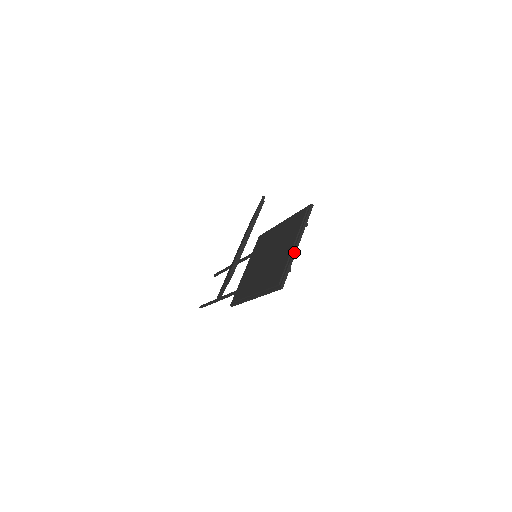
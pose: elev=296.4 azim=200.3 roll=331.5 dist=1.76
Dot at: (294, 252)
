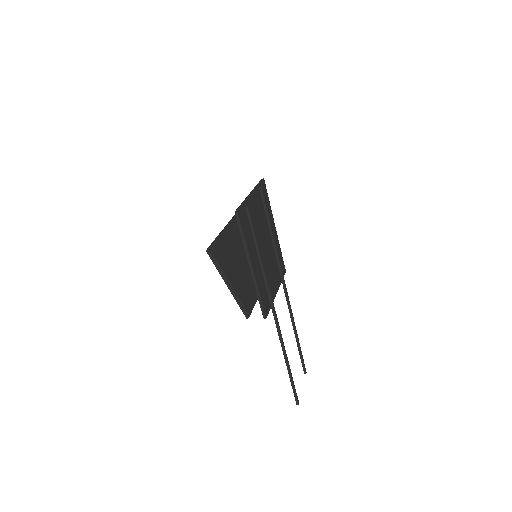
Dot at: (247, 197)
